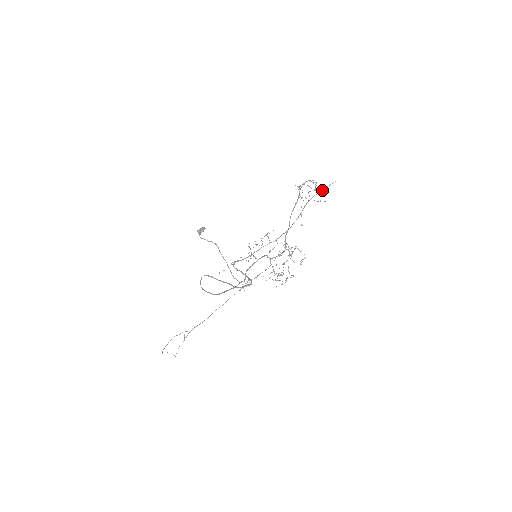
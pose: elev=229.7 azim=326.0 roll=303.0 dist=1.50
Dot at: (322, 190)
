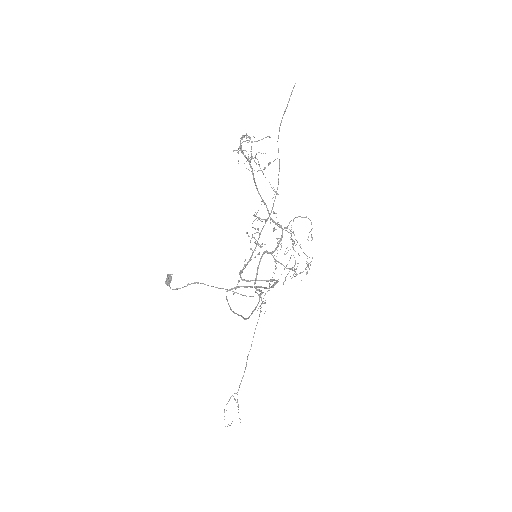
Dot at: (285, 110)
